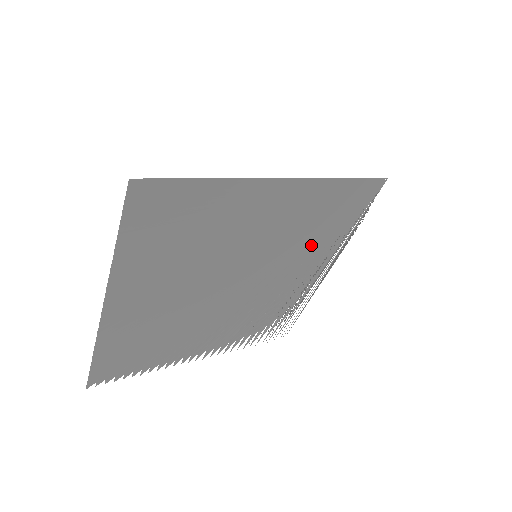
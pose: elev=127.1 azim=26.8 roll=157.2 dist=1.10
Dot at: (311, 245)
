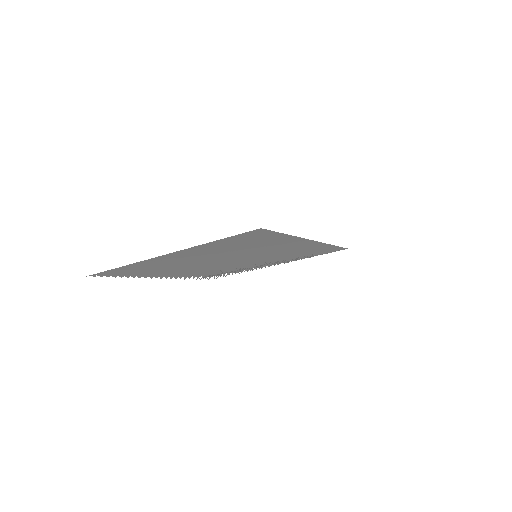
Dot at: occluded
